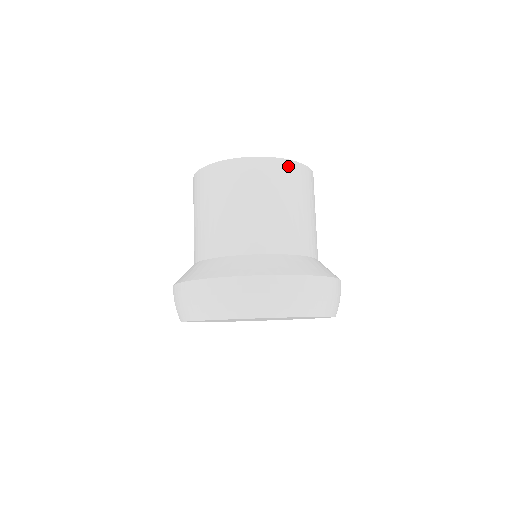
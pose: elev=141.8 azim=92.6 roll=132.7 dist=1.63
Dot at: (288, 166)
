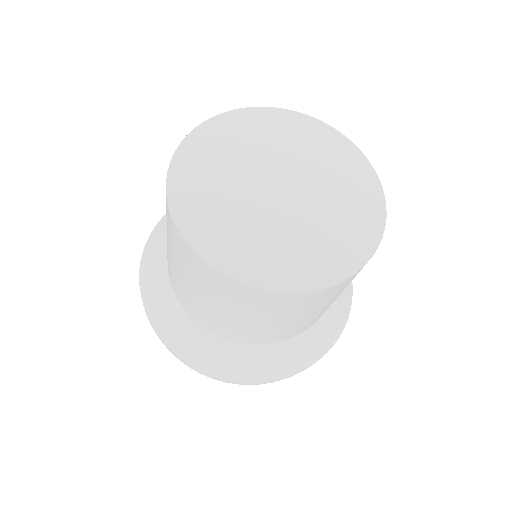
Dot at: (292, 298)
